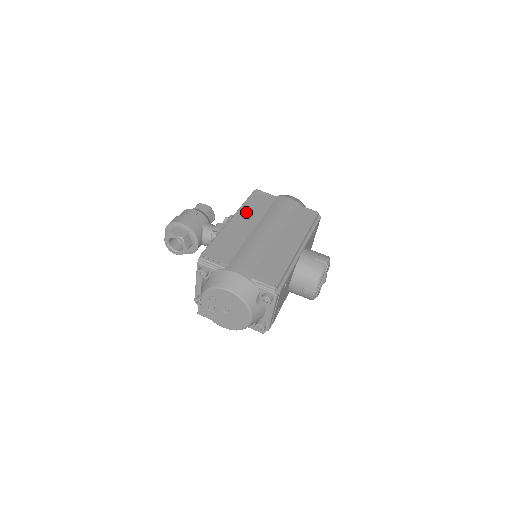
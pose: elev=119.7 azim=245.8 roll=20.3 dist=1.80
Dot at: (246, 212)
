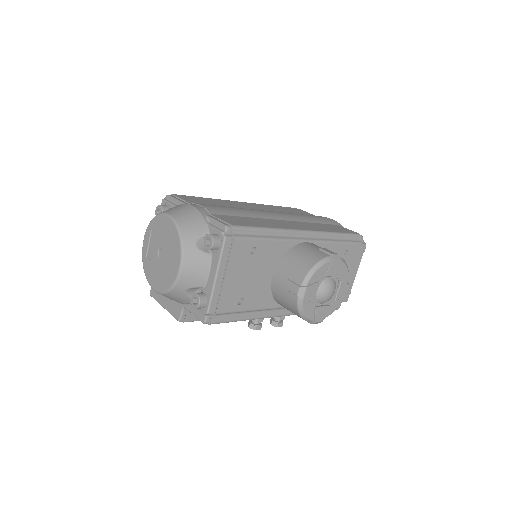
Dot at: (265, 206)
